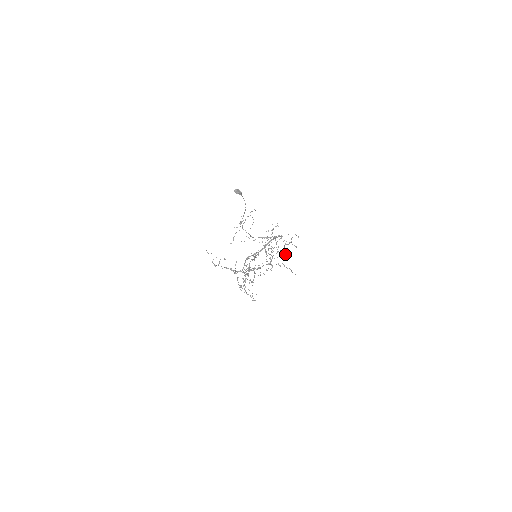
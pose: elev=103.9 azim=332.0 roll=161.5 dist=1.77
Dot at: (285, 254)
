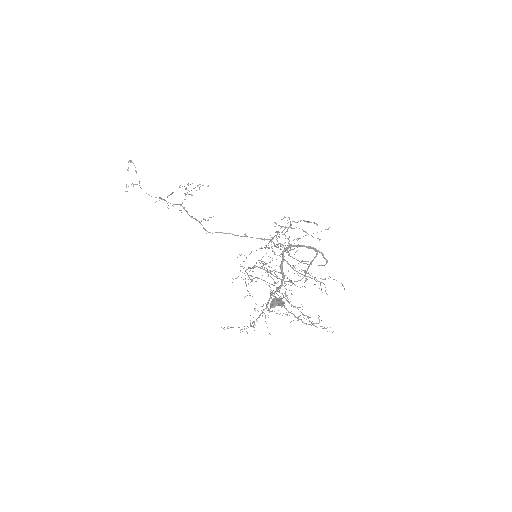
Dot at: occluded
